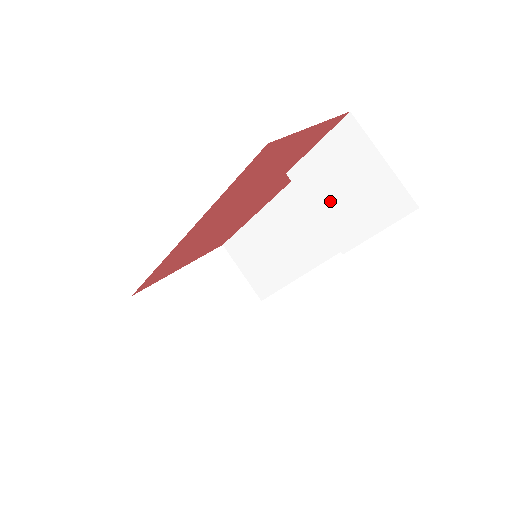
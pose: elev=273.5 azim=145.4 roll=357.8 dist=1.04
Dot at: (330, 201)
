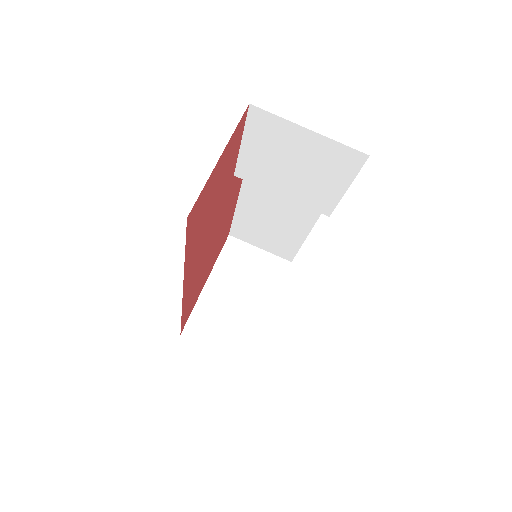
Dot at: (287, 181)
